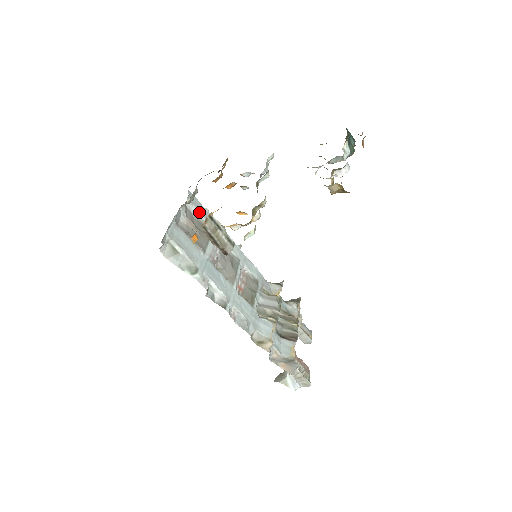
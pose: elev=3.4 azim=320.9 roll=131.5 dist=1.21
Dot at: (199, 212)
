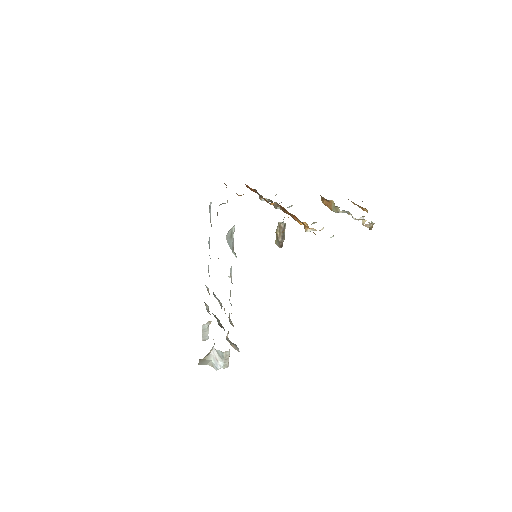
Dot at: occluded
